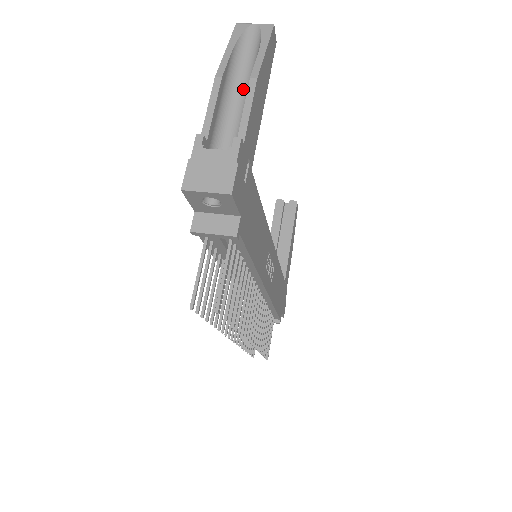
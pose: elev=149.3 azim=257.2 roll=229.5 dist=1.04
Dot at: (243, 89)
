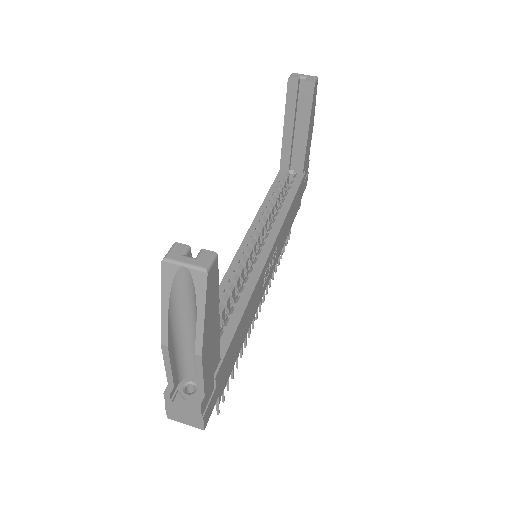
Dot at: (192, 330)
